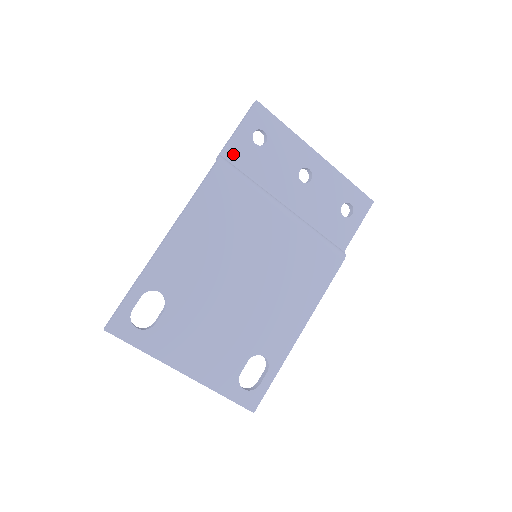
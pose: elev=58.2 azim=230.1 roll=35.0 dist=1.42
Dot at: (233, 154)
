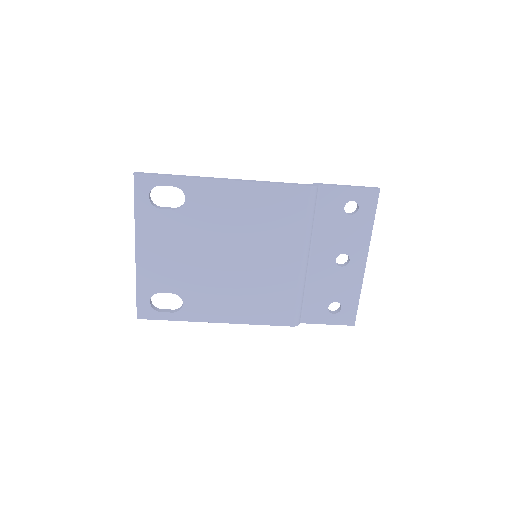
Dot at: (325, 194)
